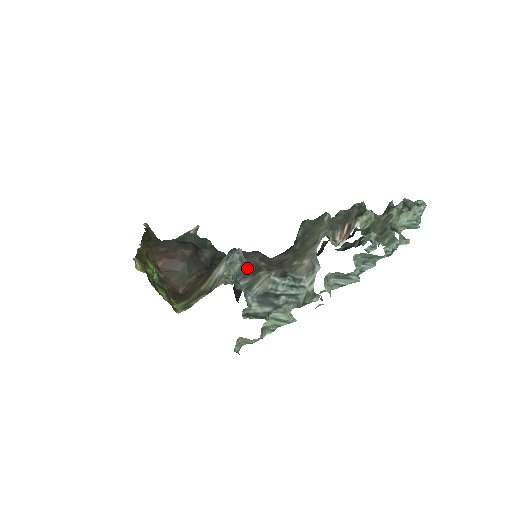
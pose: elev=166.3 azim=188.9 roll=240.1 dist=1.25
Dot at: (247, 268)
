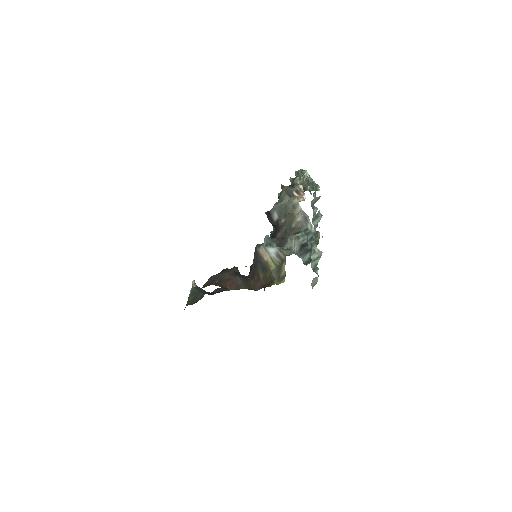
Dot at: (277, 245)
